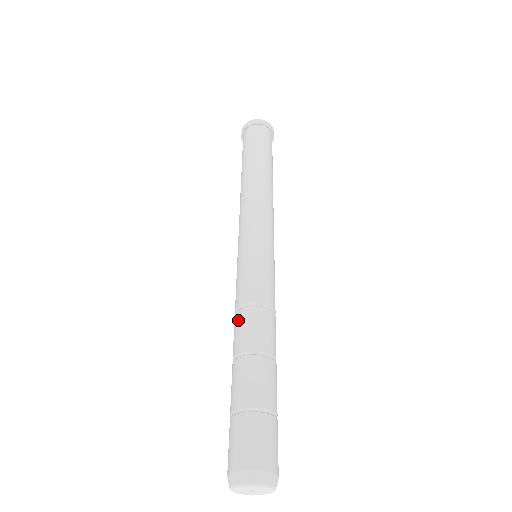
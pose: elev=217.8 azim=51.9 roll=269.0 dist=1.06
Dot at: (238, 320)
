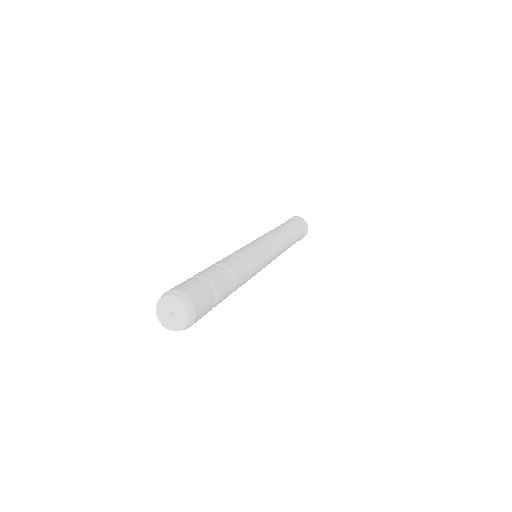
Dot at: occluded
